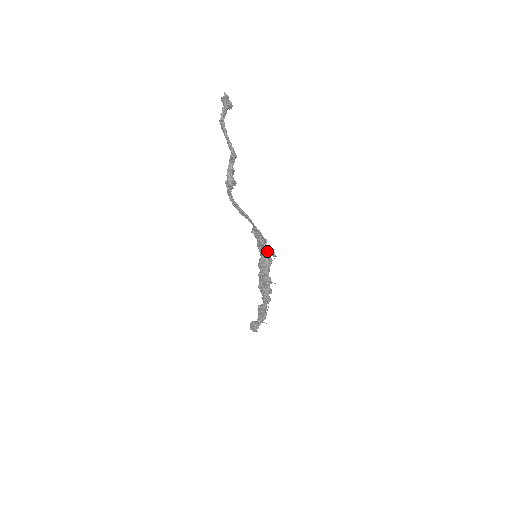
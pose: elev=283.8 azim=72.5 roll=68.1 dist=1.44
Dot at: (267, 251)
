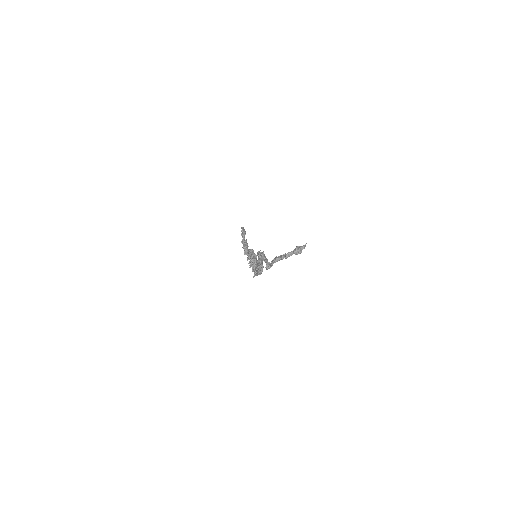
Dot at: (254, 276)
